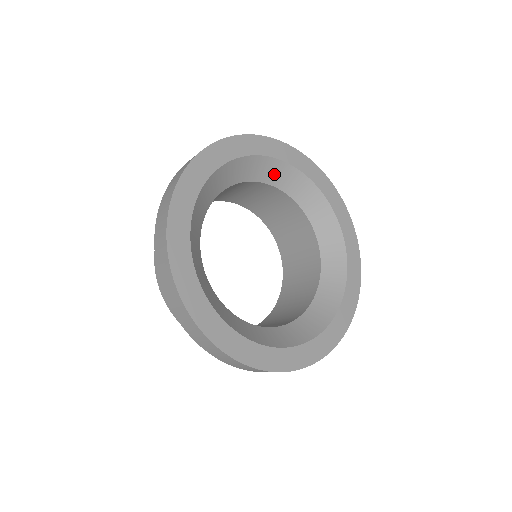
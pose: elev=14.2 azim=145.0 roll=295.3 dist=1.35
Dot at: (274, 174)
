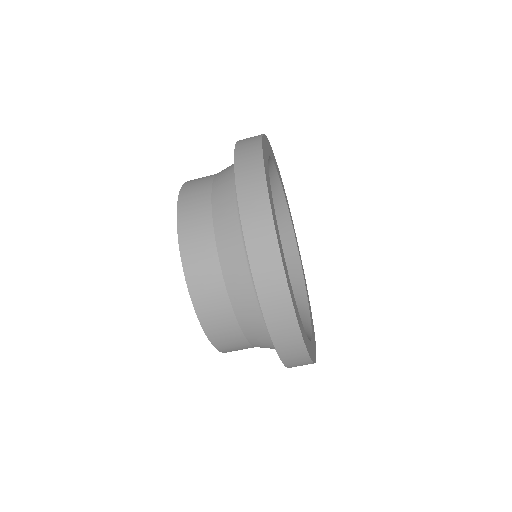
Dot at: occluded
